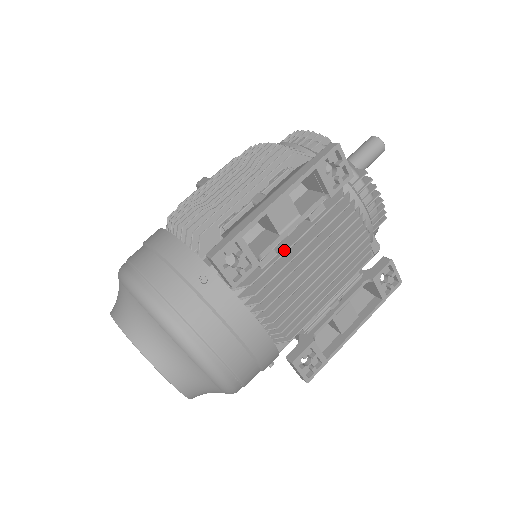
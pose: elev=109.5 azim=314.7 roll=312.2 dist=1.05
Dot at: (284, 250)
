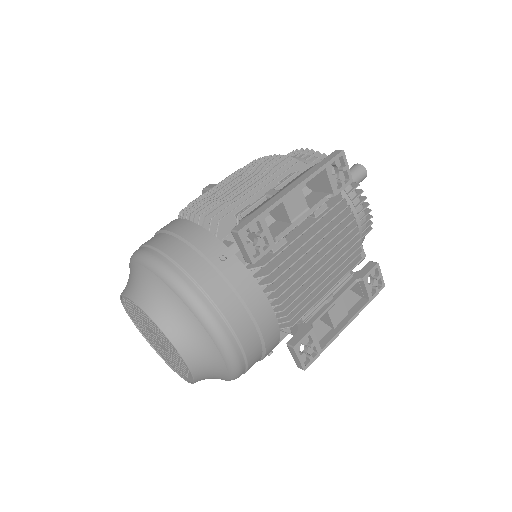
Dot at: (293, 239)
